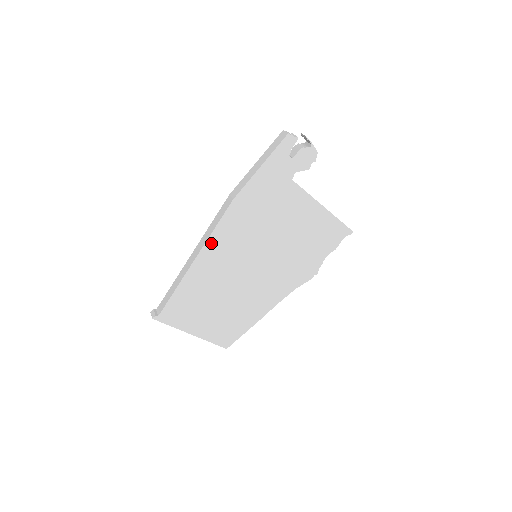
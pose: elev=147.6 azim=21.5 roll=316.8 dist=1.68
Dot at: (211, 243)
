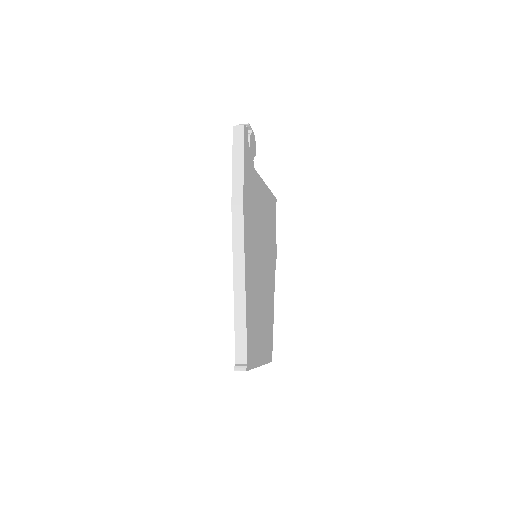
Dot at: (246, 259)
